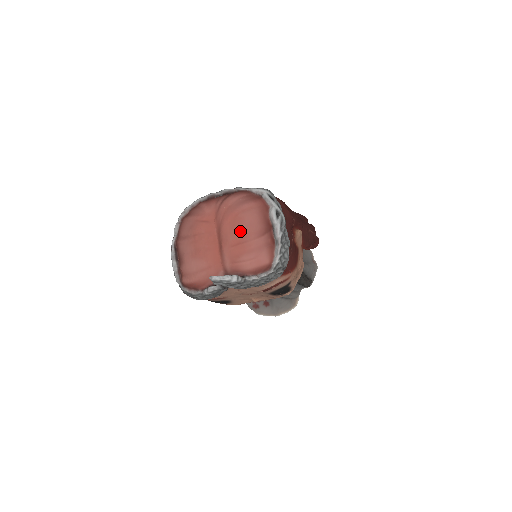
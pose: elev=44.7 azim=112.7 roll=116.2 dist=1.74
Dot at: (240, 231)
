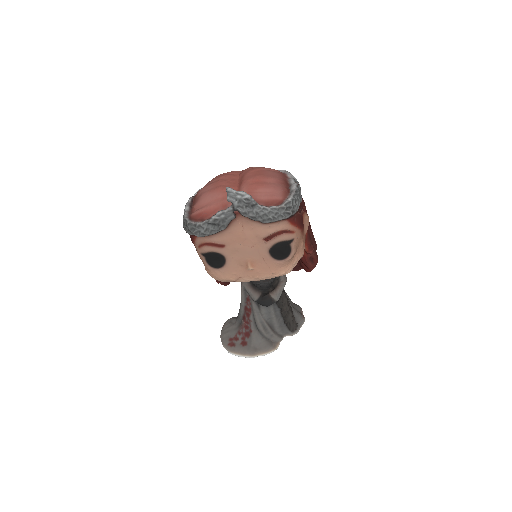
Dot at: (262, 175)
